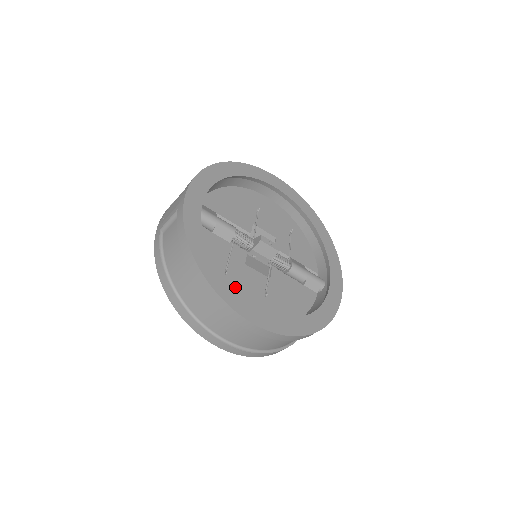
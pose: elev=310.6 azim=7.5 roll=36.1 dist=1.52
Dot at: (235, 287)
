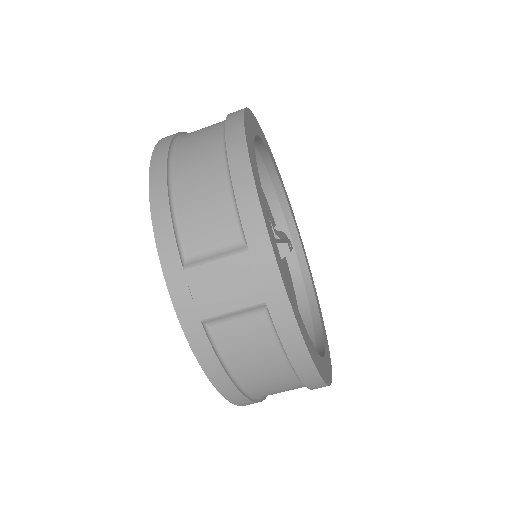
Dot at: occluded
